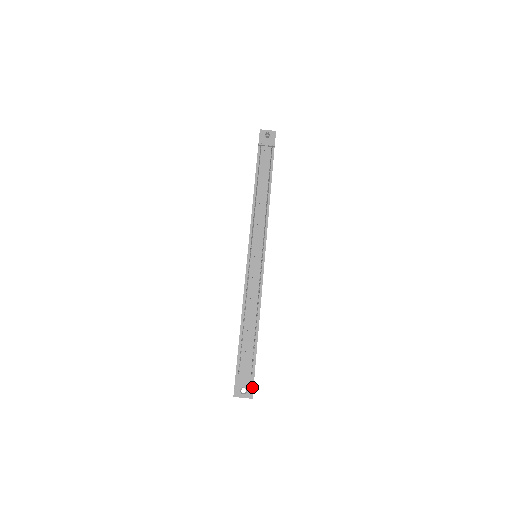
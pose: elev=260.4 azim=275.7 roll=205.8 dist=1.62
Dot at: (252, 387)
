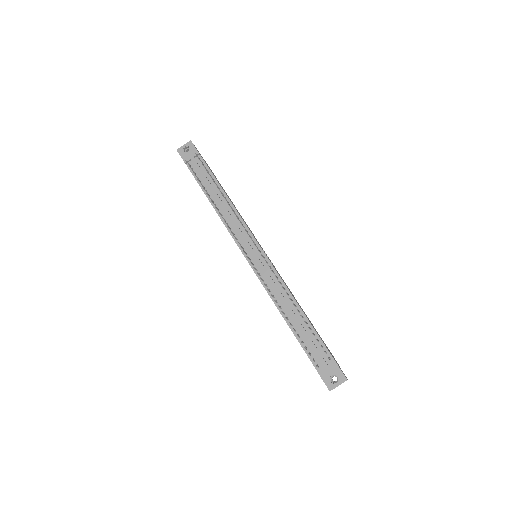
Dot at: (339, 370)
